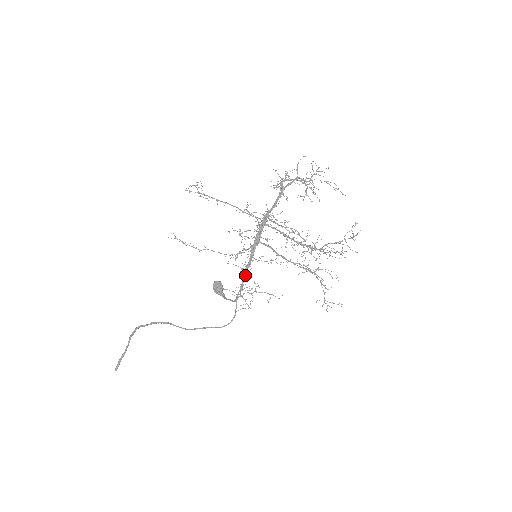
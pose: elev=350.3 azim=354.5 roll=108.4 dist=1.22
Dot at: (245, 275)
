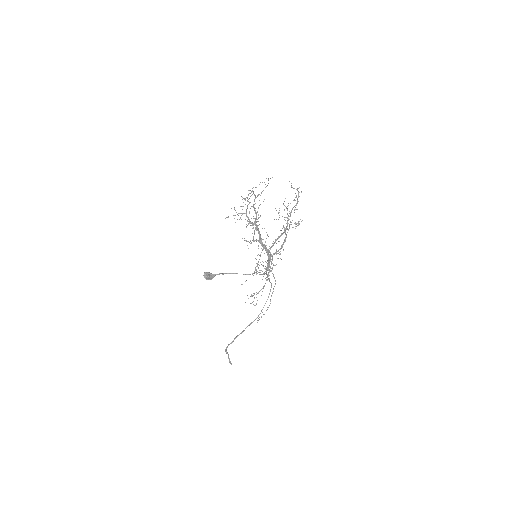
Dot at: occluded
